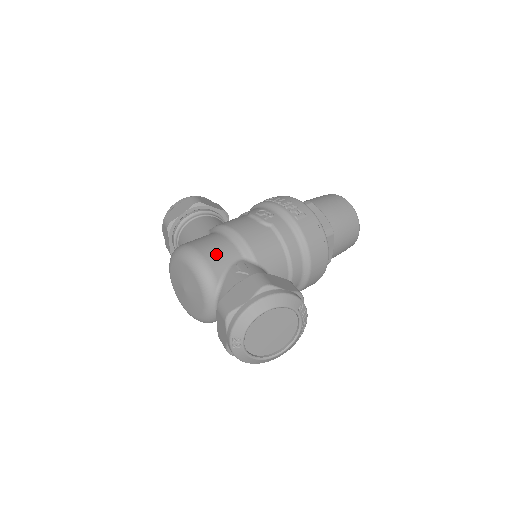
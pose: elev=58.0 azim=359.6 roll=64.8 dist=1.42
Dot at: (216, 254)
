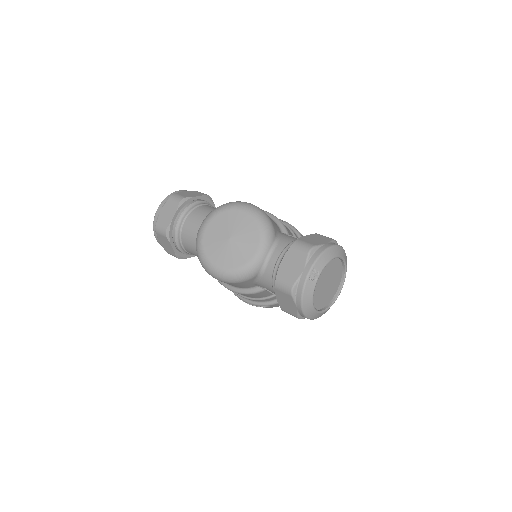
Dot at: occluded
